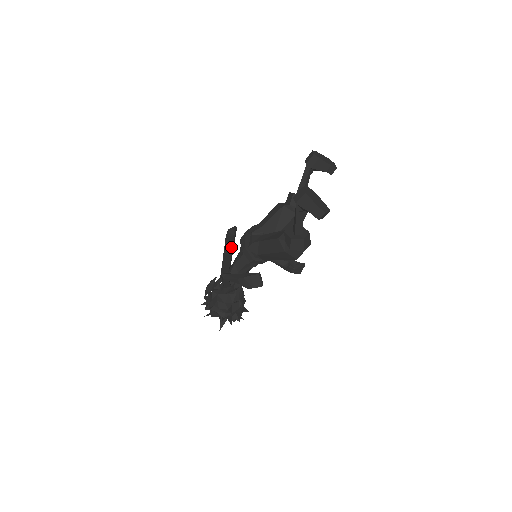
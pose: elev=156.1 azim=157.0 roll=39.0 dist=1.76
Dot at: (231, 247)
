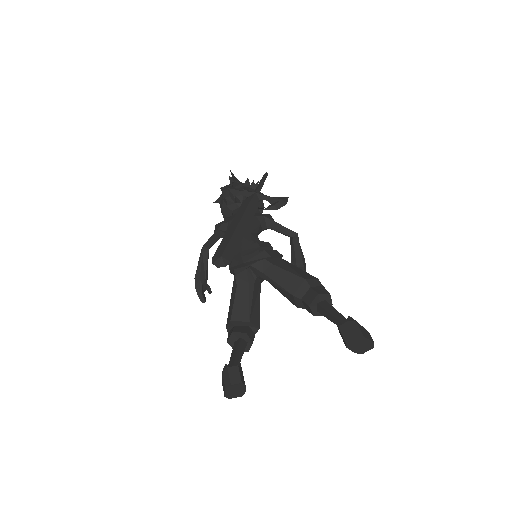
Dot at: occluded
